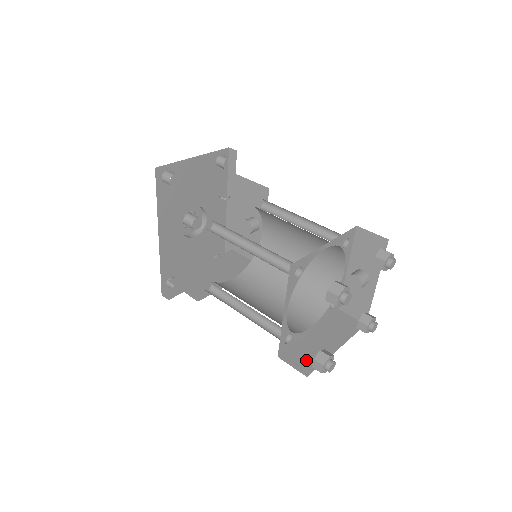
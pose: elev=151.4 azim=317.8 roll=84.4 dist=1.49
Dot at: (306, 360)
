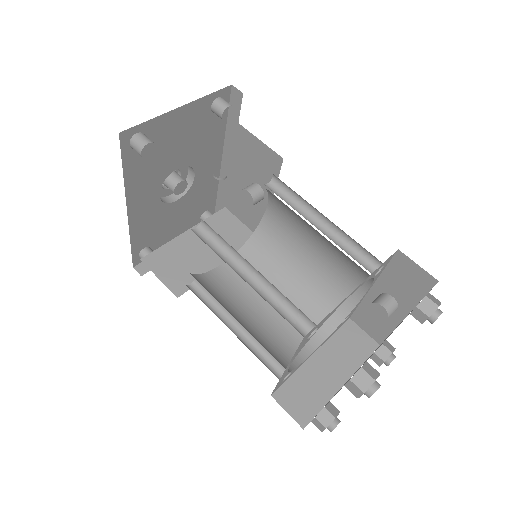
Dot at: (304, 402)
